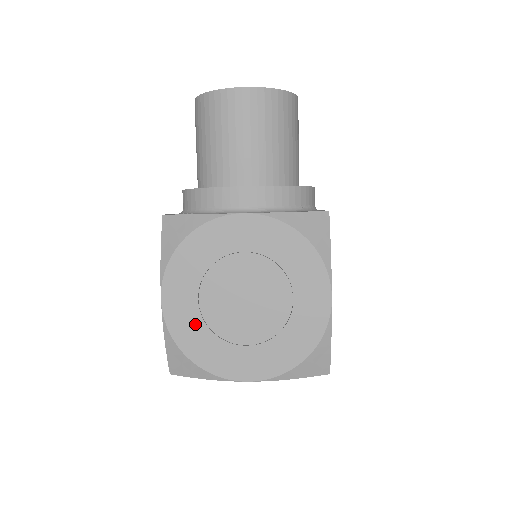
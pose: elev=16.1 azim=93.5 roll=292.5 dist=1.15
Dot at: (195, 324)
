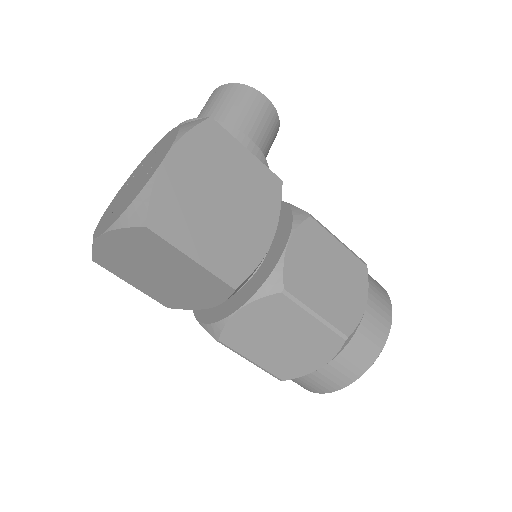
Dot at: occluded
